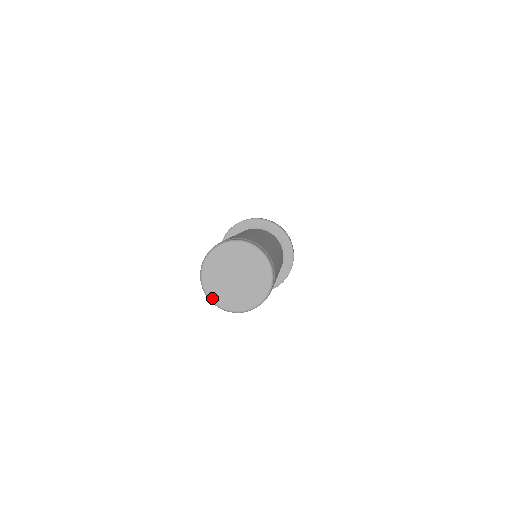
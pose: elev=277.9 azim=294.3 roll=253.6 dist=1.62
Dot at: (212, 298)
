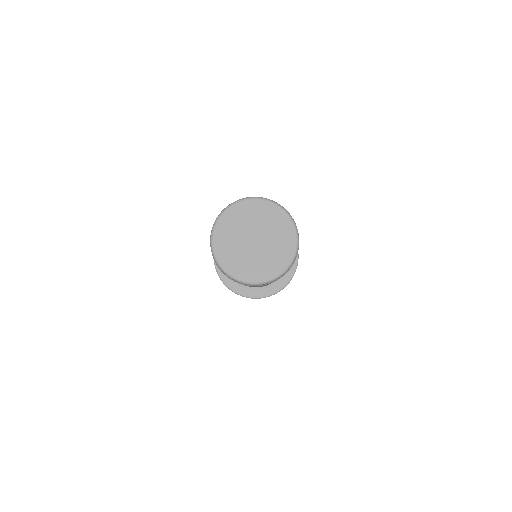
Dot at: (243, 279)
